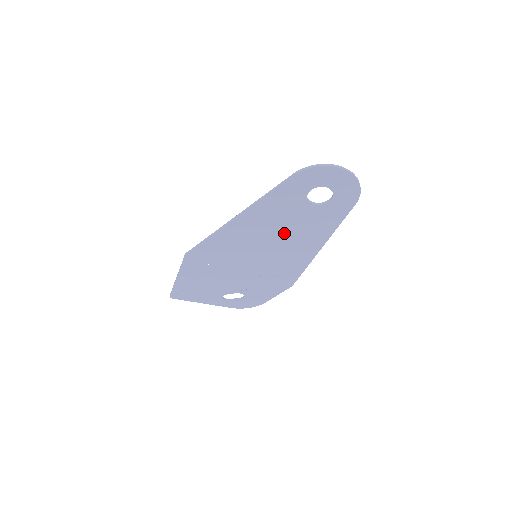
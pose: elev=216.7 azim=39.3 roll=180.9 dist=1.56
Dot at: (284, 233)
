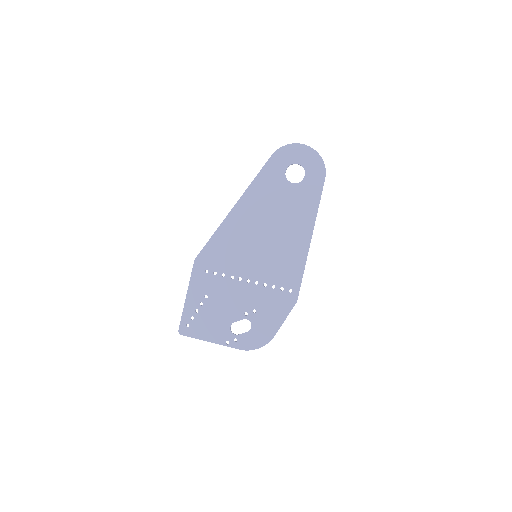
Dot at: (275, 220)
